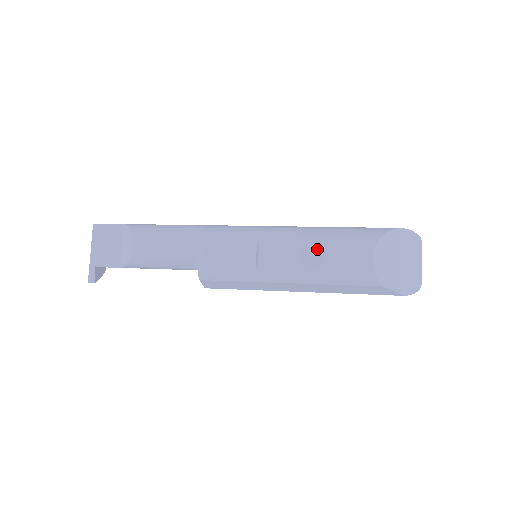
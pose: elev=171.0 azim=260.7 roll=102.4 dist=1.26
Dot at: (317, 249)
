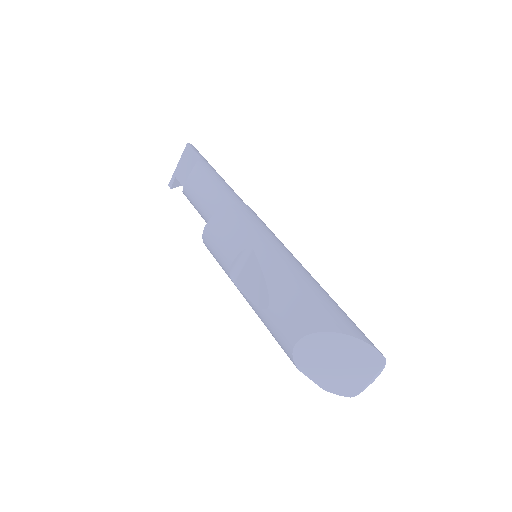
Dot at: (269, 296)
